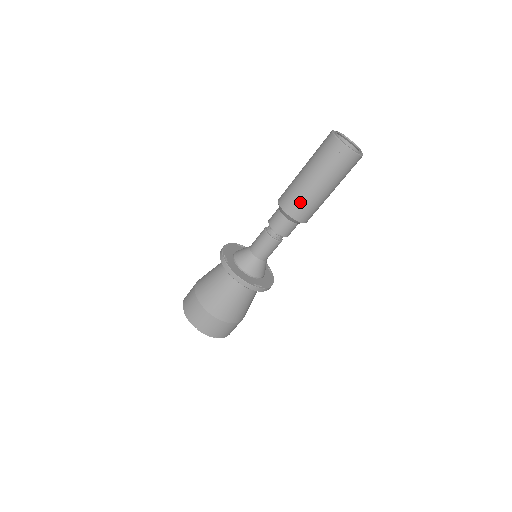
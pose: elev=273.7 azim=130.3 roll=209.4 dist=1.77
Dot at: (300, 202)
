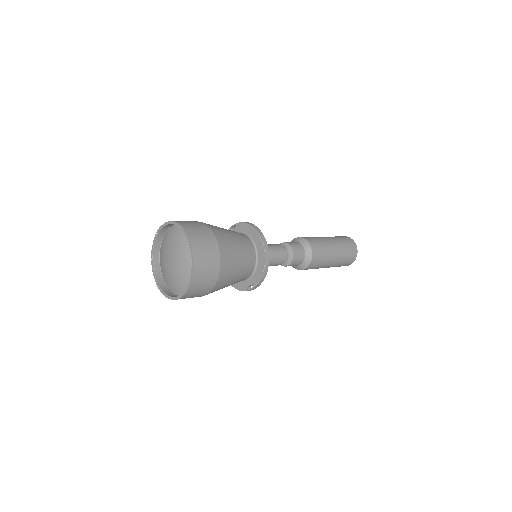
Dot at: (315, 239)
